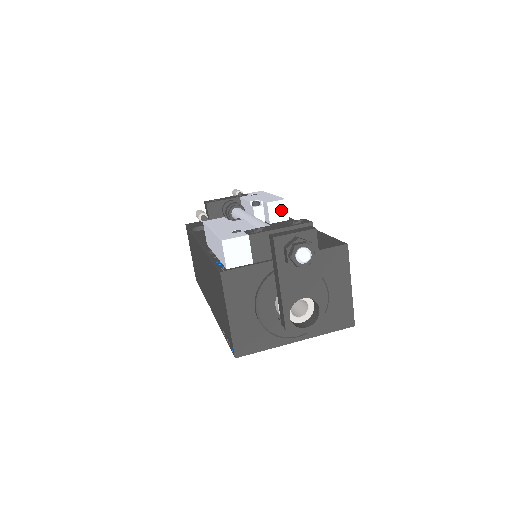
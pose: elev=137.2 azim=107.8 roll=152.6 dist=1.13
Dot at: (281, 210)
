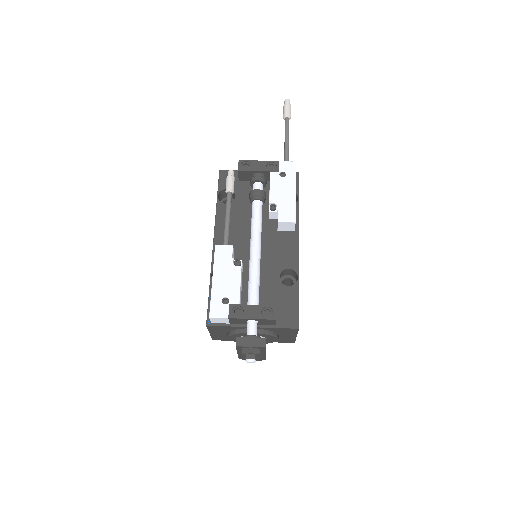
Dot at: (289, 226)
